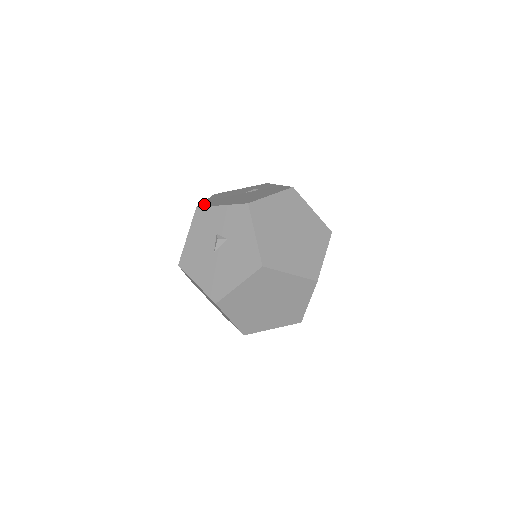
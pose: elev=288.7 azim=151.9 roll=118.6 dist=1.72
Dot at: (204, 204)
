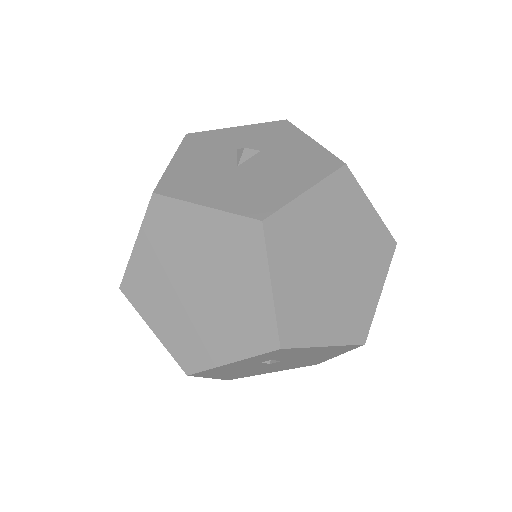
Dot at: occluded
